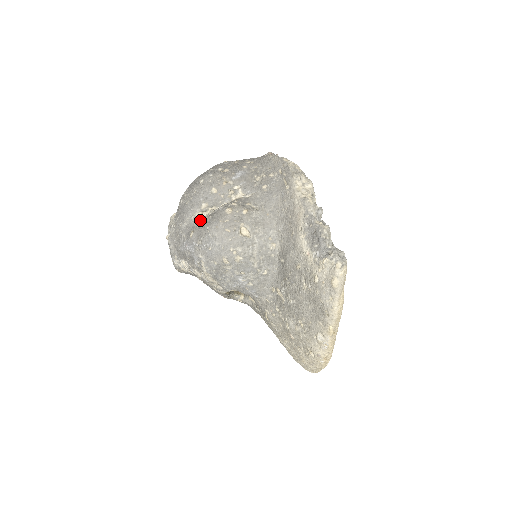
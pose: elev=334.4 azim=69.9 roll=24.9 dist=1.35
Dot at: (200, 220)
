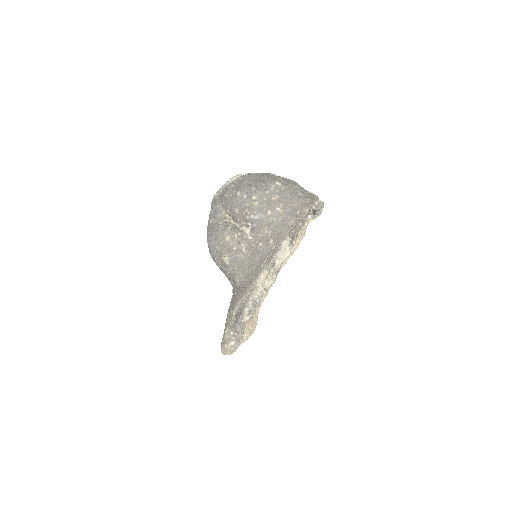
Dot at: (221, 217)
